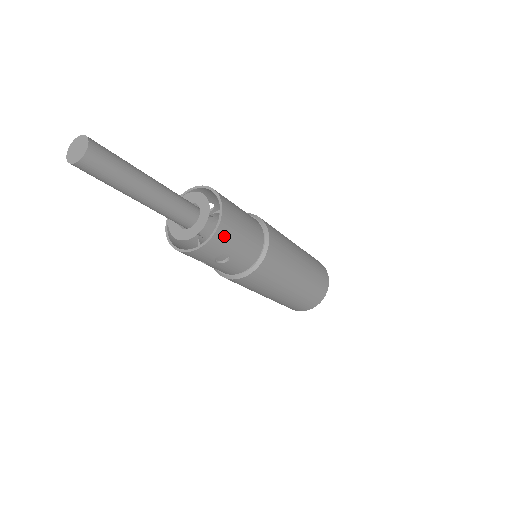
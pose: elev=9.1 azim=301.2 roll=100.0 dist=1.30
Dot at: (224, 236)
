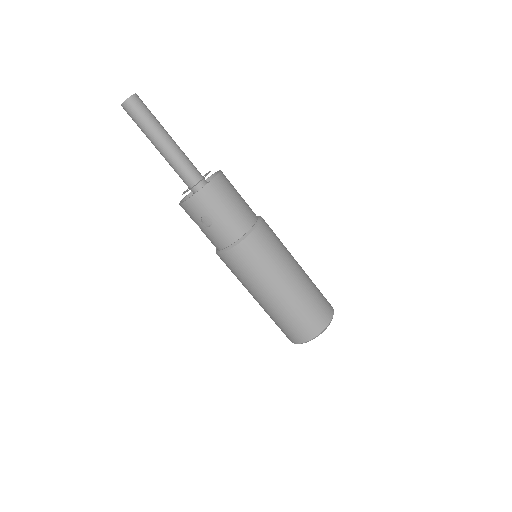
Dot at: (208, 198)
